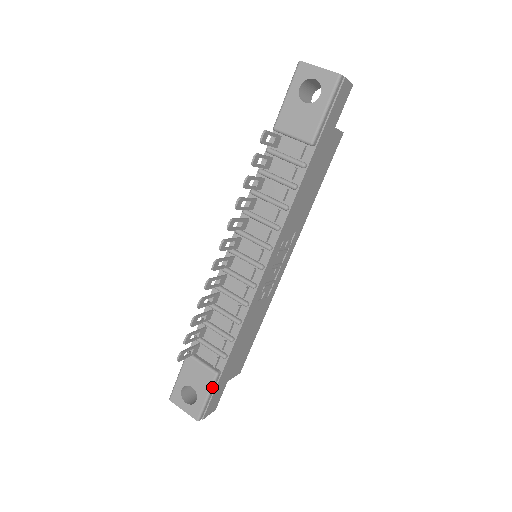
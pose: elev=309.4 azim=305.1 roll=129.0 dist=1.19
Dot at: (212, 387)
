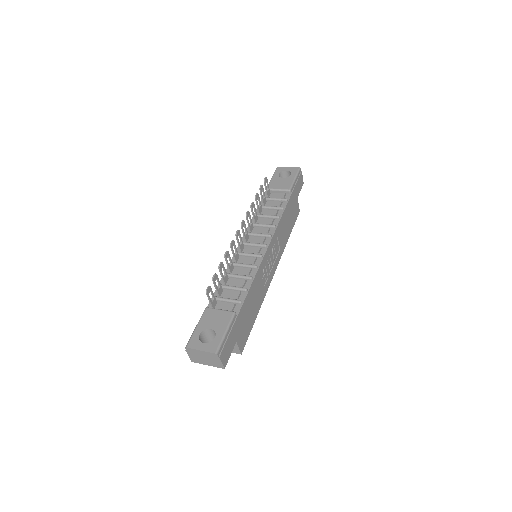
Dot at: (230, 323)
